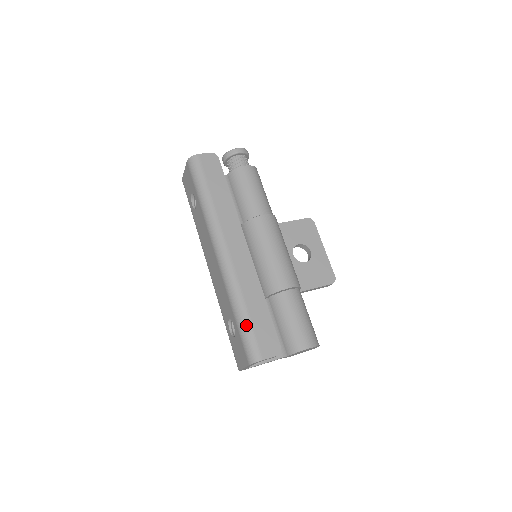
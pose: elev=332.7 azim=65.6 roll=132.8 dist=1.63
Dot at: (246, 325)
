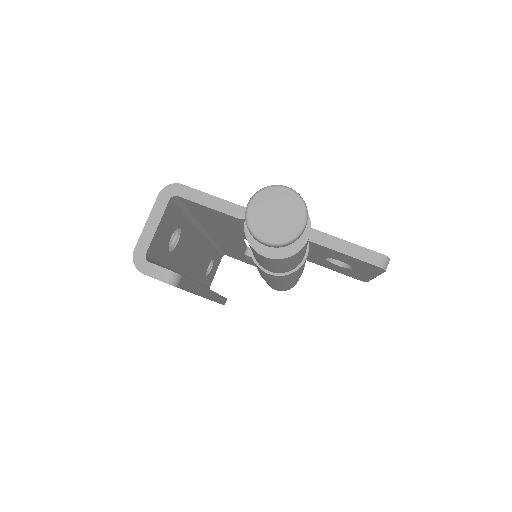
Dot at: occluded
